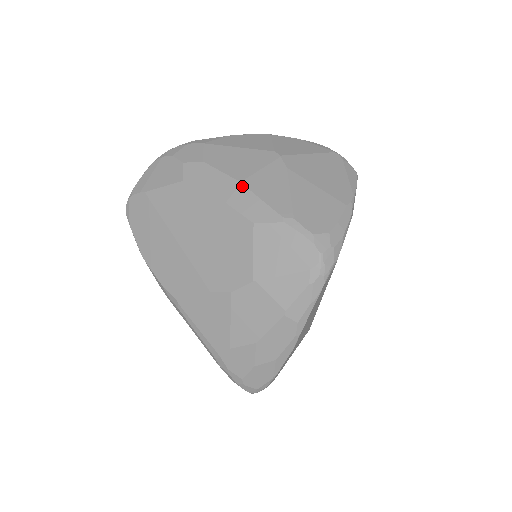
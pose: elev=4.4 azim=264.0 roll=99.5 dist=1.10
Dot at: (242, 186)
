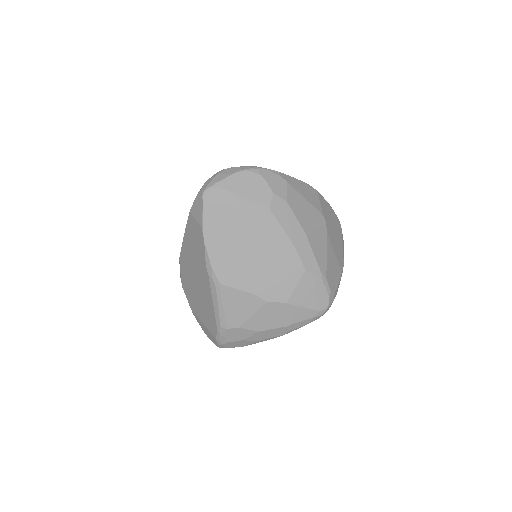
Dot at: (307, 239)
